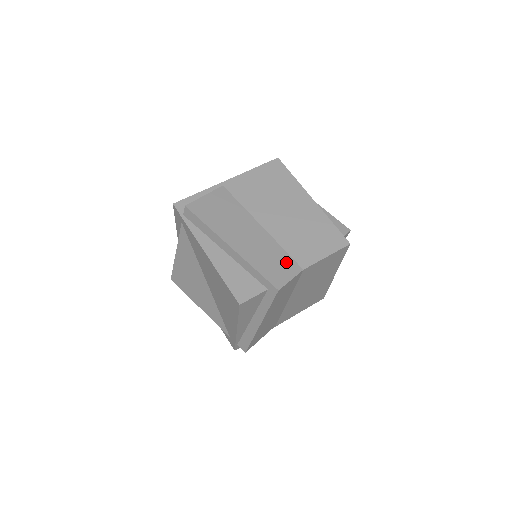
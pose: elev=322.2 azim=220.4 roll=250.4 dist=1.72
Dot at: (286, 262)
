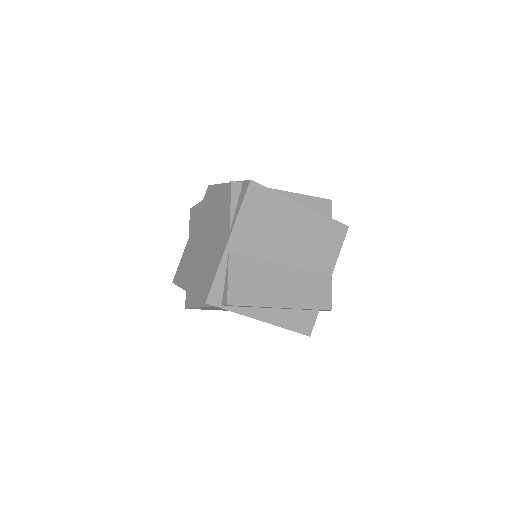
Dot at: (319, 281)
